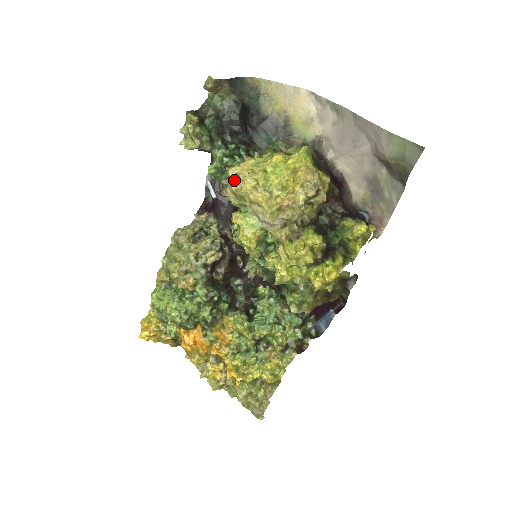
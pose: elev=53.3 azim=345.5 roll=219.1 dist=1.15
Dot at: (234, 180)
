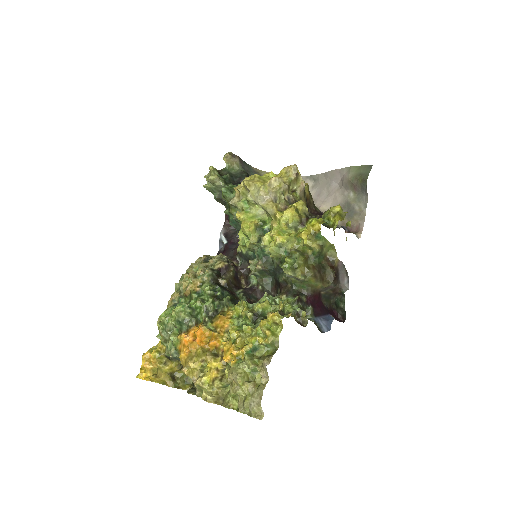
Dot at: (239, 186)
